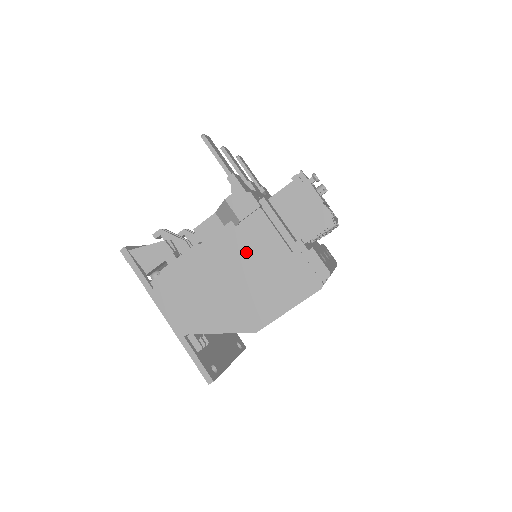
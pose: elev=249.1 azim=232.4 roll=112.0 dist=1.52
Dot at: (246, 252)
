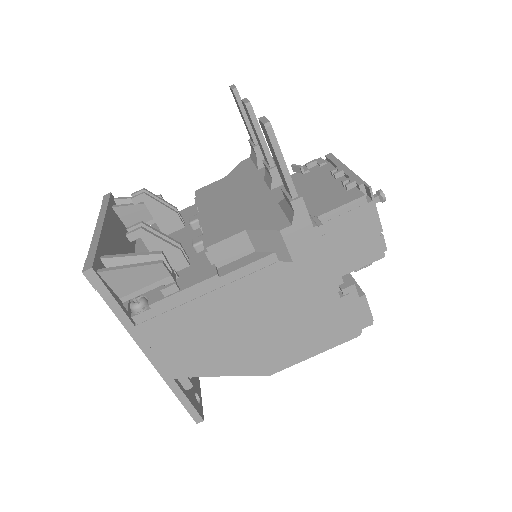
Dot at: (284, 293)
